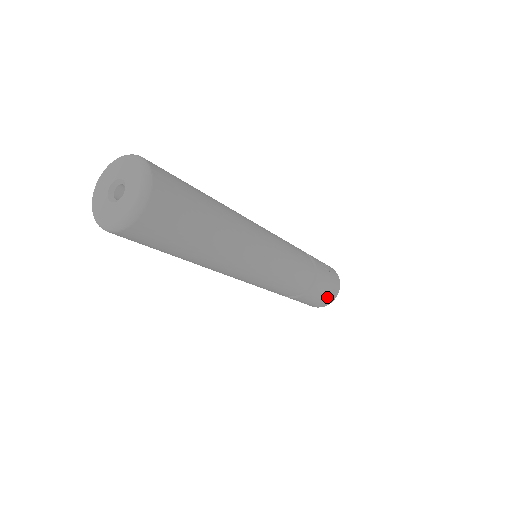
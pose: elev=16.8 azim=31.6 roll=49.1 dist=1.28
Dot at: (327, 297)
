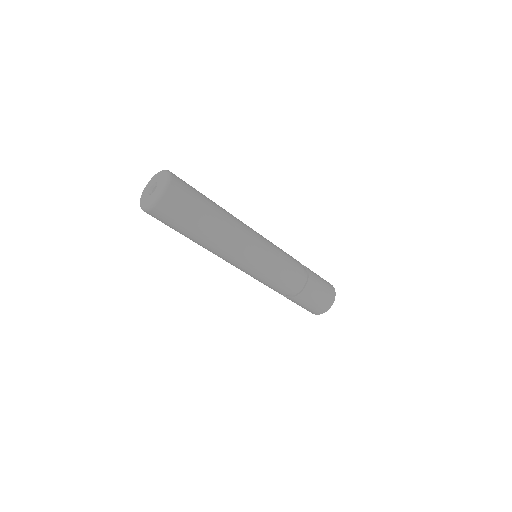
Dot at: (327, 284)
